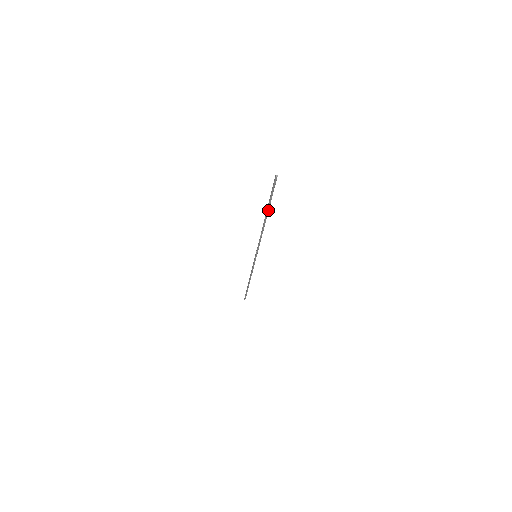
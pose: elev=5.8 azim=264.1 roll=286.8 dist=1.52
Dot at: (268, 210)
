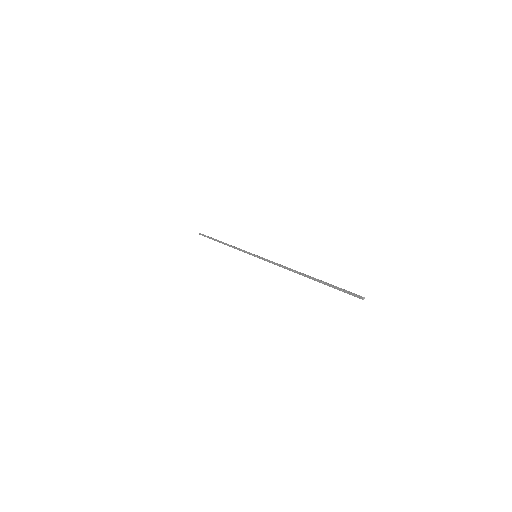
Dot at: (318, 281)
